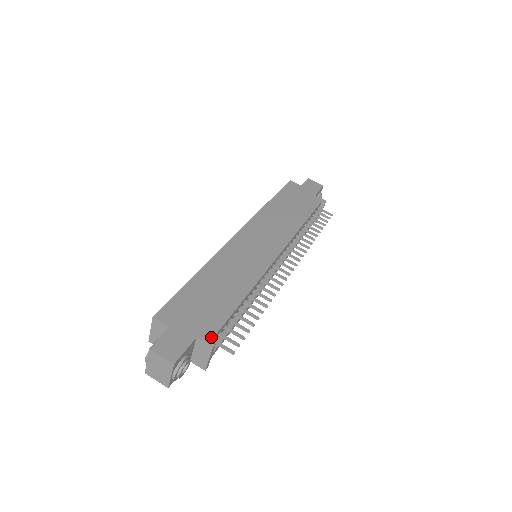
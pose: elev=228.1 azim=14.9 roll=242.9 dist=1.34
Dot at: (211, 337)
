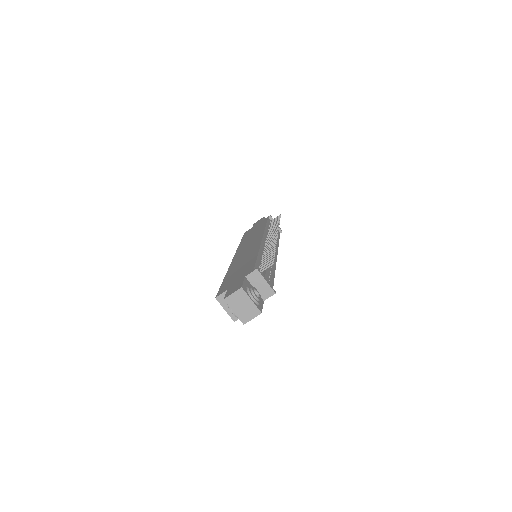
Dot at: (252, 270)
